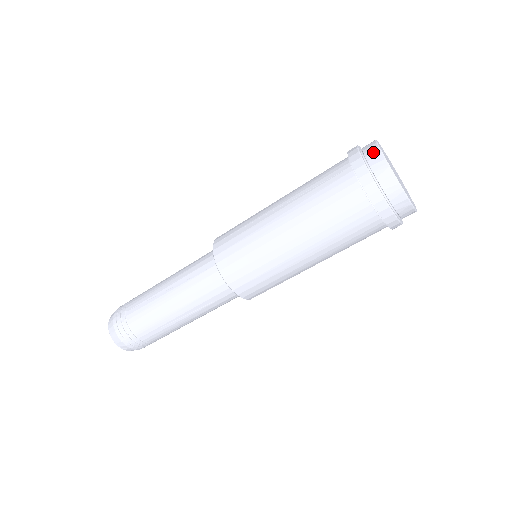
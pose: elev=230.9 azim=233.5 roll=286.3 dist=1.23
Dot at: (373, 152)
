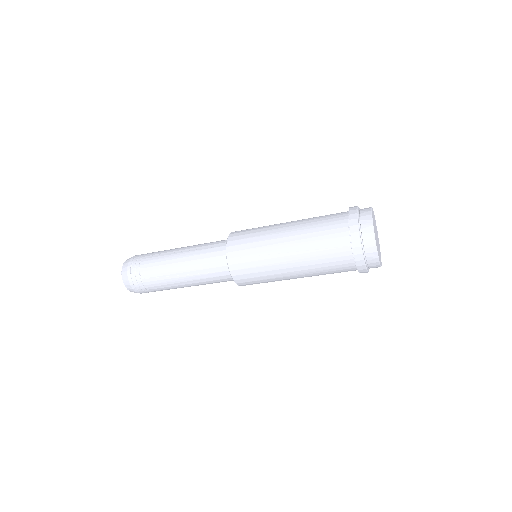
Dot at: (370, 243)
